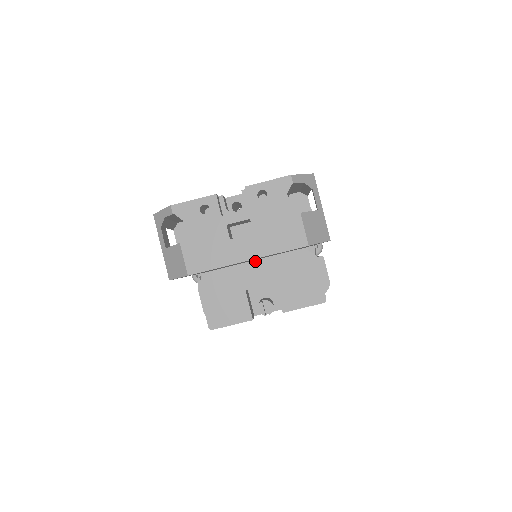
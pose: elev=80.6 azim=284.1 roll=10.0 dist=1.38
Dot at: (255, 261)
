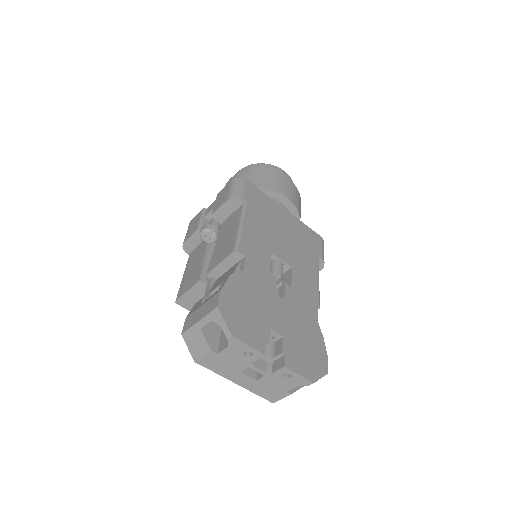
Dot at: occluded
